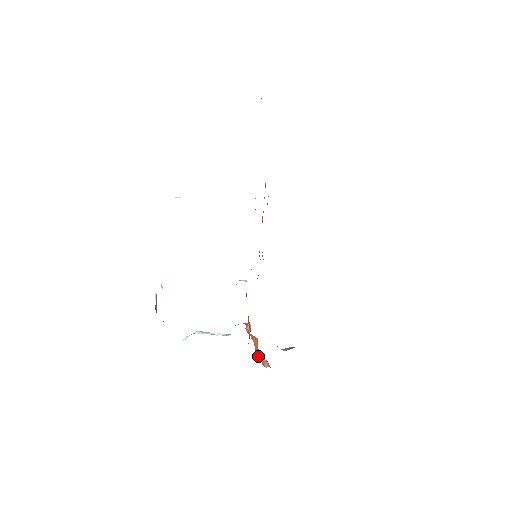
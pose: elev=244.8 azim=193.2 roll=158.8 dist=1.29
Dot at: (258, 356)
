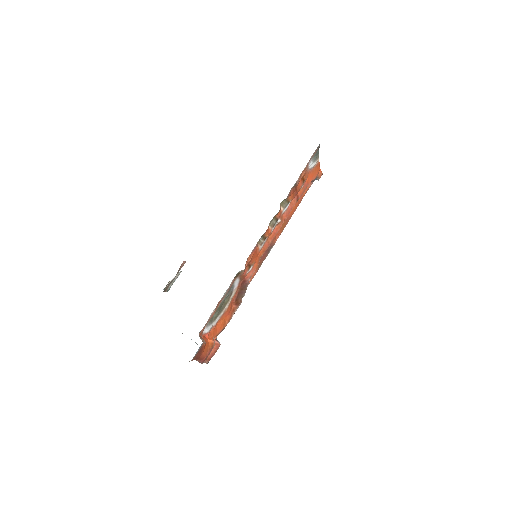
Dot at: (202, 337)
